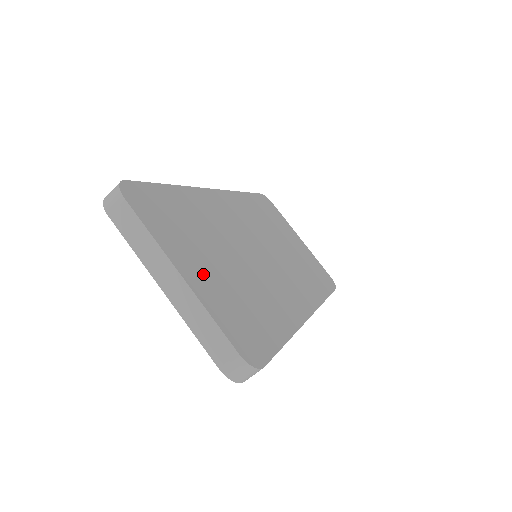
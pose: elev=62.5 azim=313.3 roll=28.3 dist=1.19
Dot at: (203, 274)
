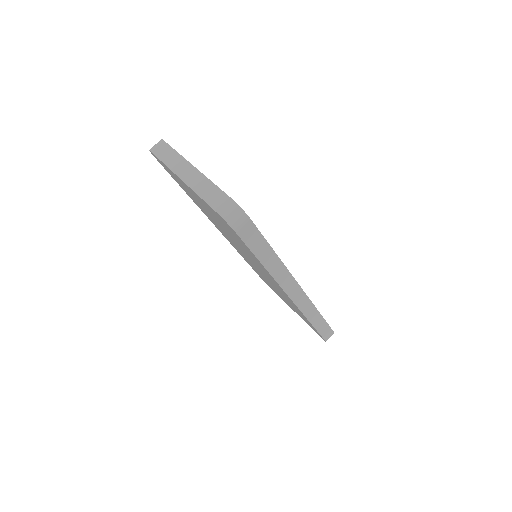
Dot at: occluded
